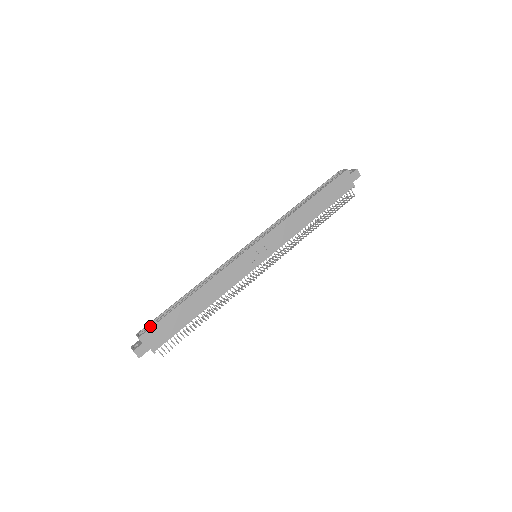
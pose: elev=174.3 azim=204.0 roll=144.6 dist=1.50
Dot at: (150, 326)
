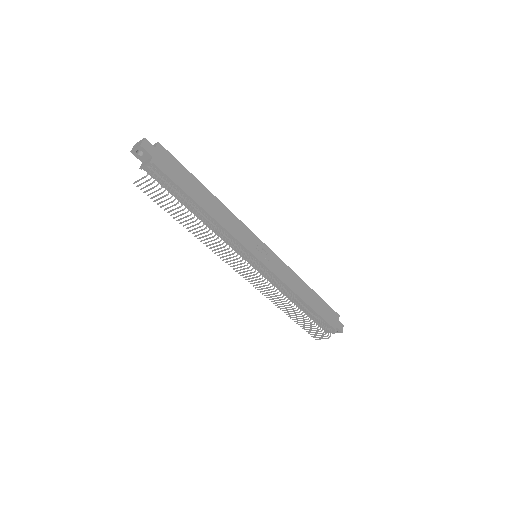
Dot at: occluded
